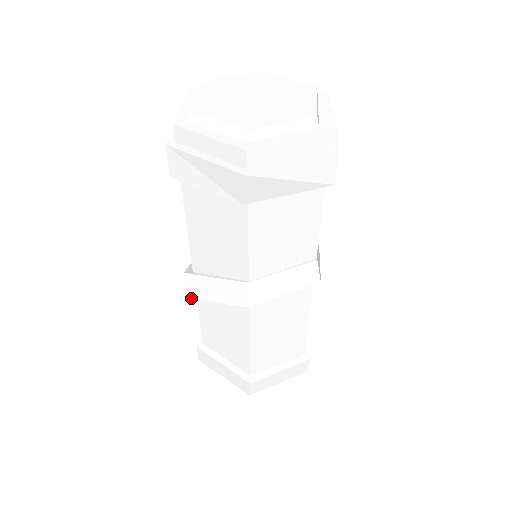
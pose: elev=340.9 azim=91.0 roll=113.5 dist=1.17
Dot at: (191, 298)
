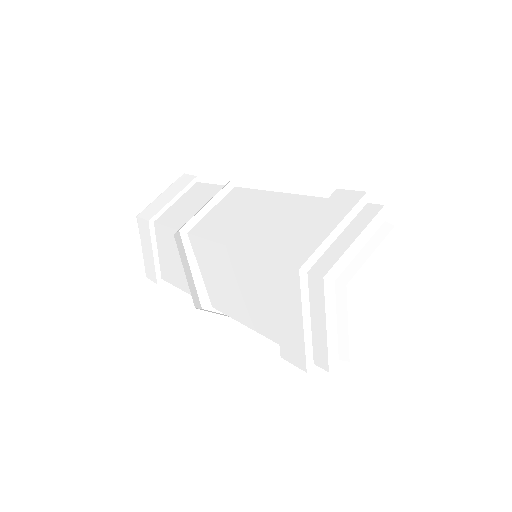
Dot at: occluded
